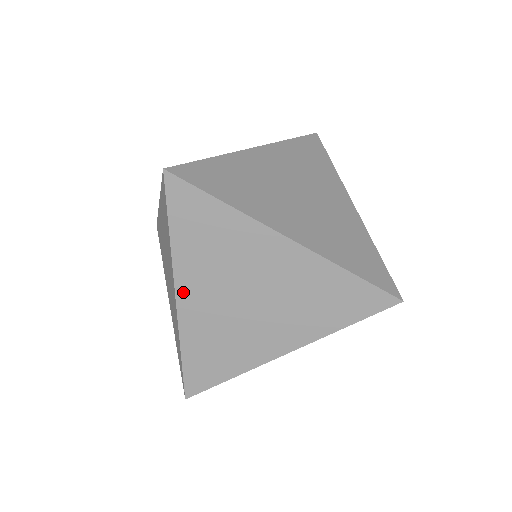
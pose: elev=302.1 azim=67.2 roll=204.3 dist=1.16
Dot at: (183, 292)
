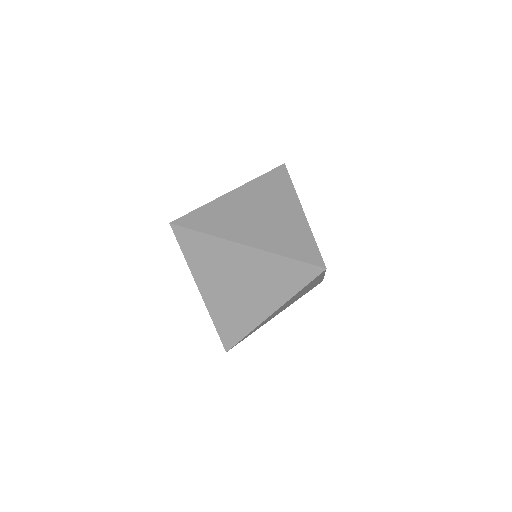
Dot at: (202, 288)
